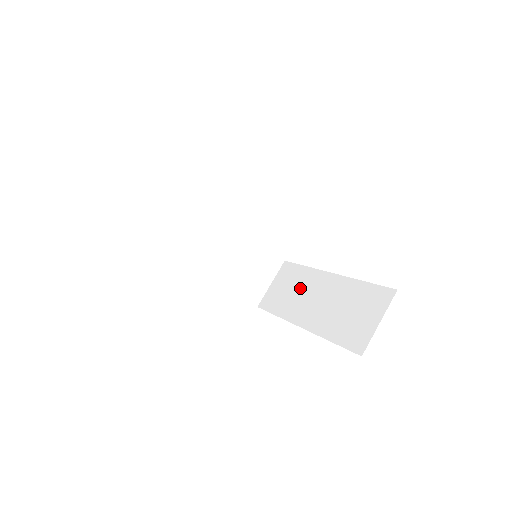
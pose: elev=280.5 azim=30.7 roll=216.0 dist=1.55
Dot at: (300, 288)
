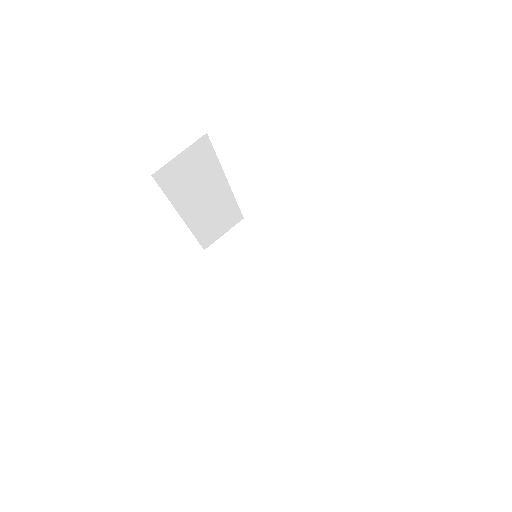
Dot at: (255, 261)
